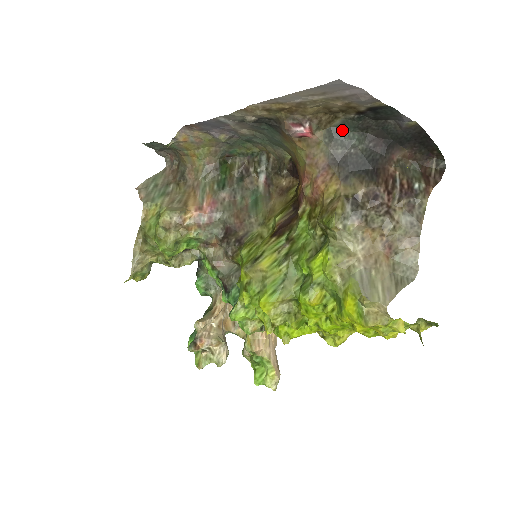
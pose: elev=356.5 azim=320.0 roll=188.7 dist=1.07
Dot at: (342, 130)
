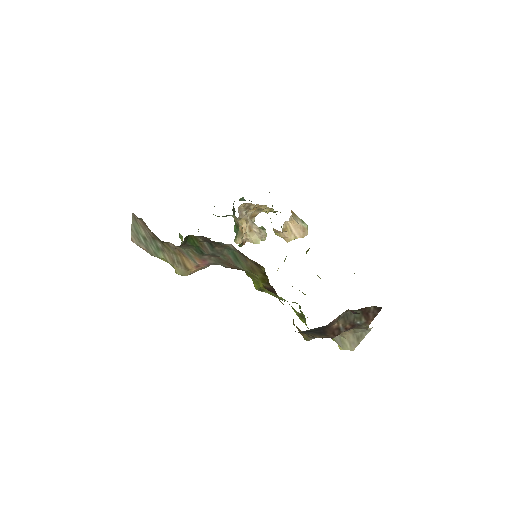
Dot at: occluded
